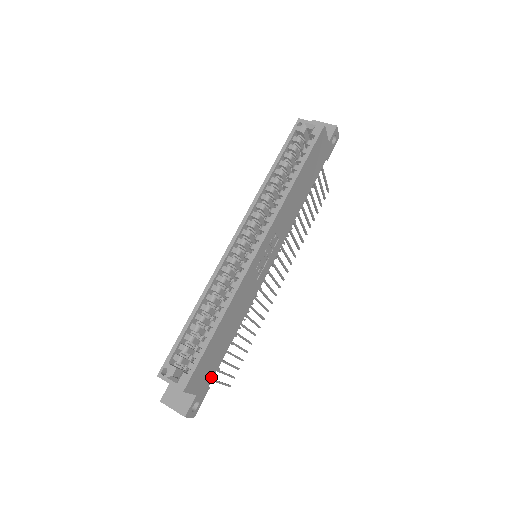
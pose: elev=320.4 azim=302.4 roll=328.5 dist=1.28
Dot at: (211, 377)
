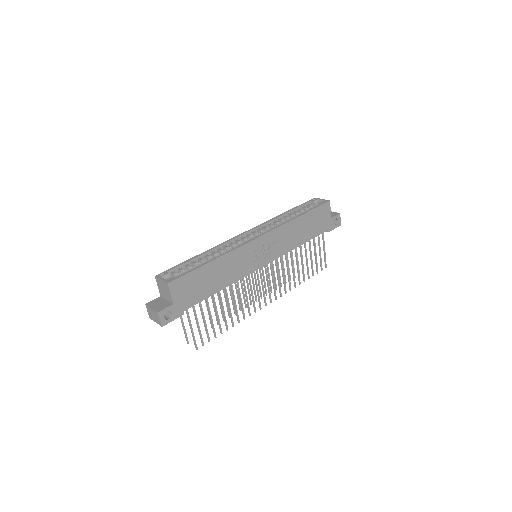
Dot at: (189, 305)
